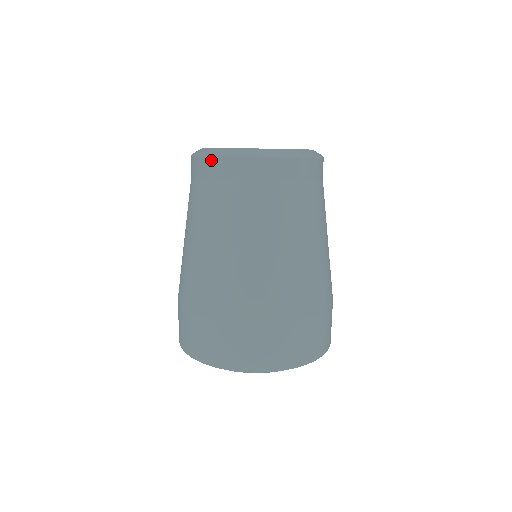
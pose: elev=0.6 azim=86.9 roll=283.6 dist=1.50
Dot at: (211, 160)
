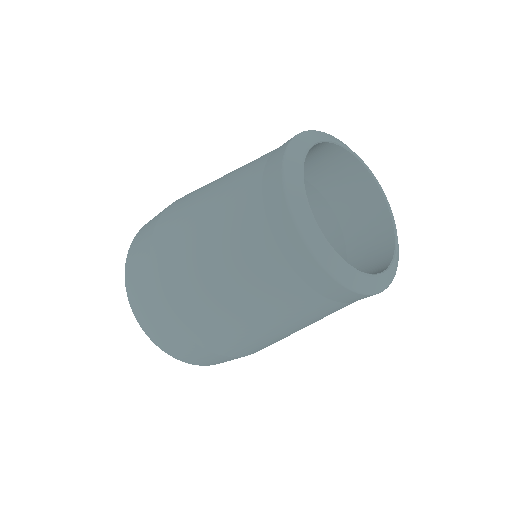
Dot at: (337, 286)
